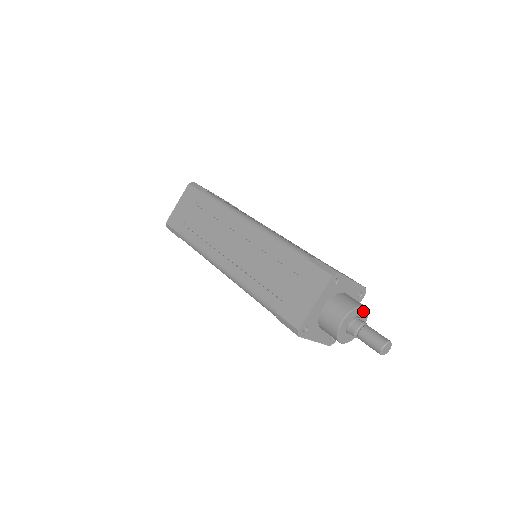
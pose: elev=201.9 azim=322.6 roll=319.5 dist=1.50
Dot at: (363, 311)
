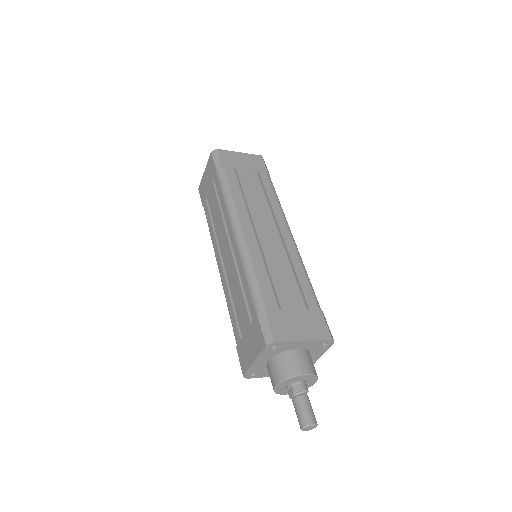
Dot at: (310, 384)
